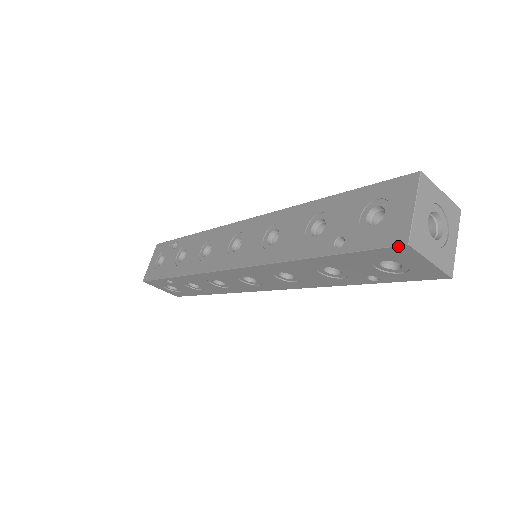
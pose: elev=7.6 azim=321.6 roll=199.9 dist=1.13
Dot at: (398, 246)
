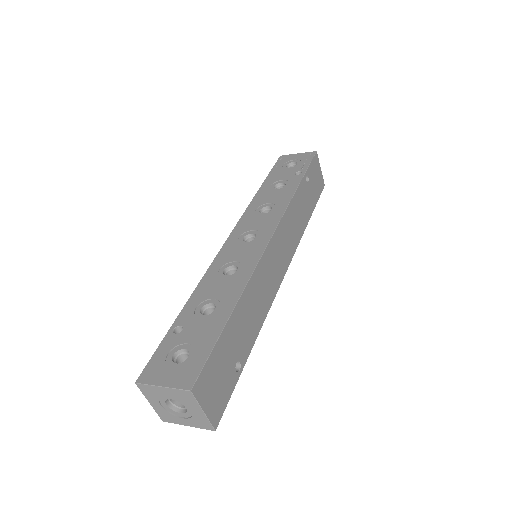
Dot at: (140, 375)
